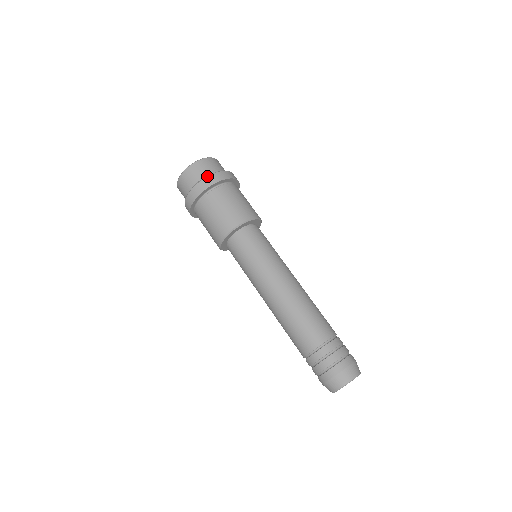
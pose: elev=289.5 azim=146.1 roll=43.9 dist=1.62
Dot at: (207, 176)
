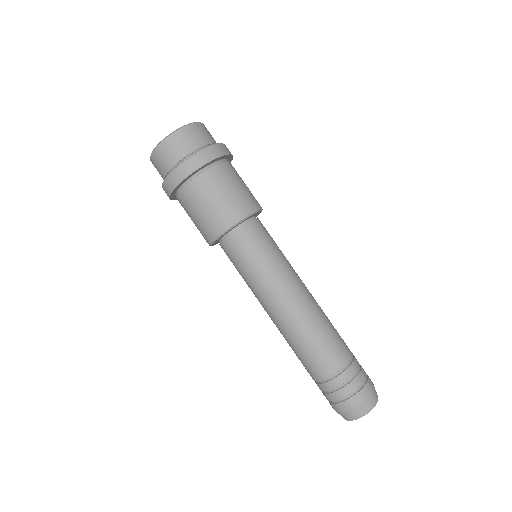
Dot at: (165, 178)
